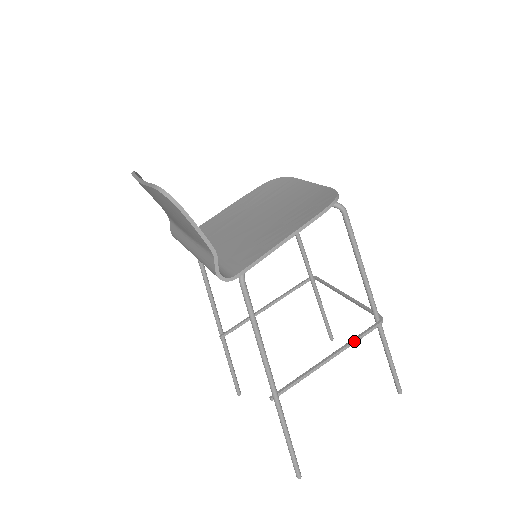
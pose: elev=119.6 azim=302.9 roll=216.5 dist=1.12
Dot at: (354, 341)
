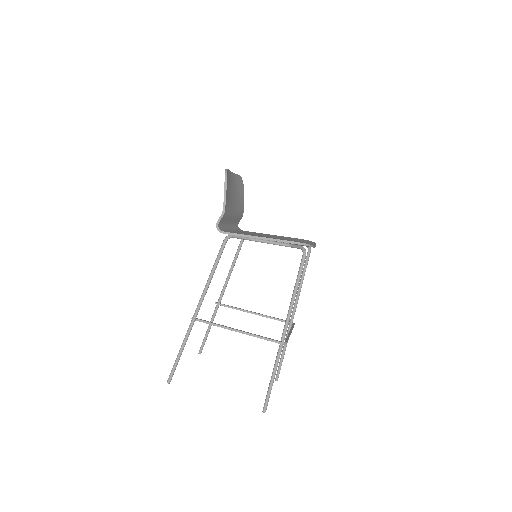
Dot at: (258, 336)
